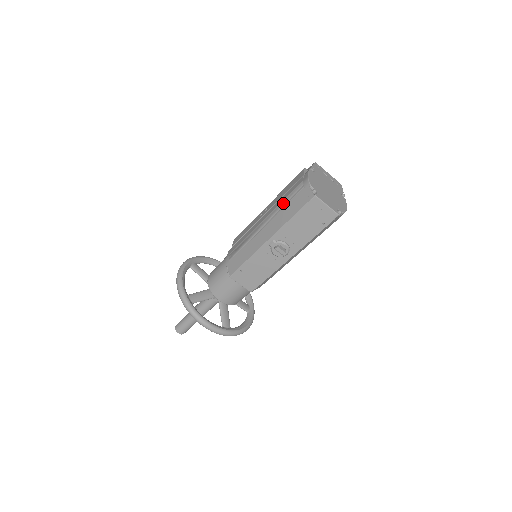
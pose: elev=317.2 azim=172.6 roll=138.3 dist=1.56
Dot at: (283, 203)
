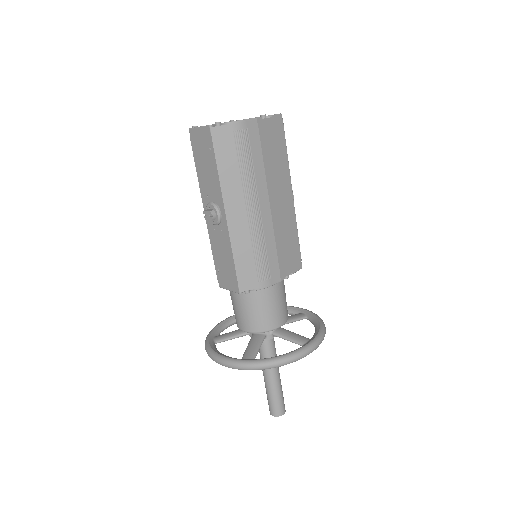
Dot at: occluded
